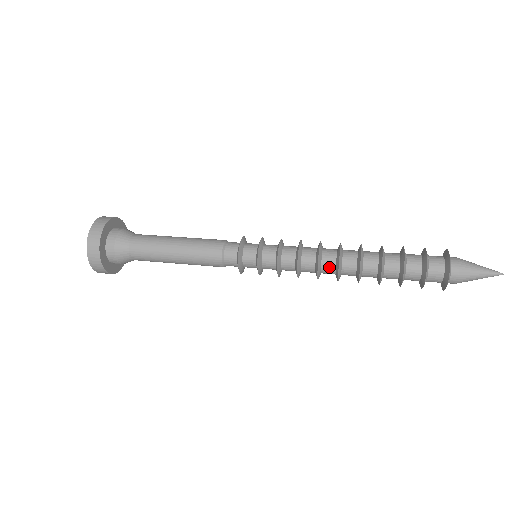
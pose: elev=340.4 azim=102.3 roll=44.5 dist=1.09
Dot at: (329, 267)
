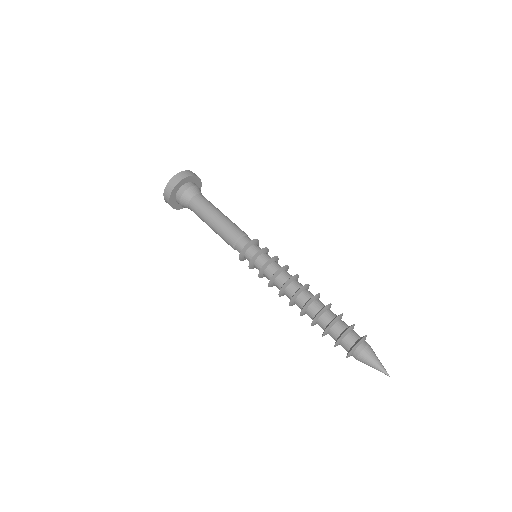
Dot at: (288, 297)
